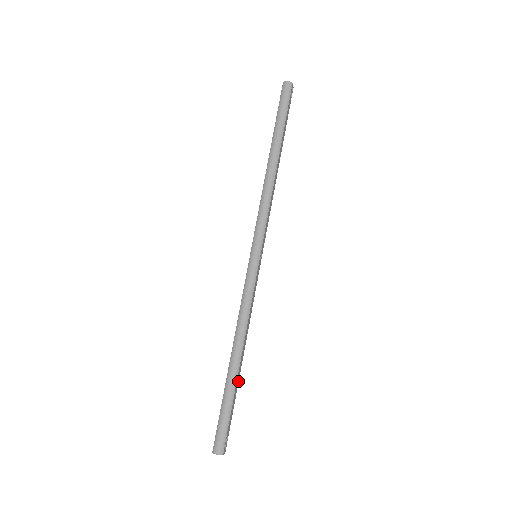
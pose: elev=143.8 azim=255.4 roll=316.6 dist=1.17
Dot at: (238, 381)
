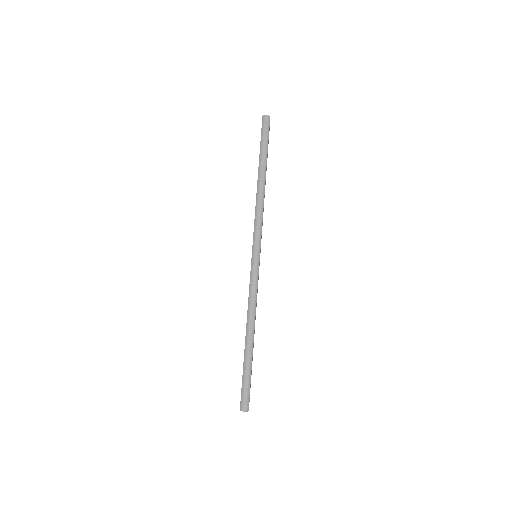
Dot at: occluded
